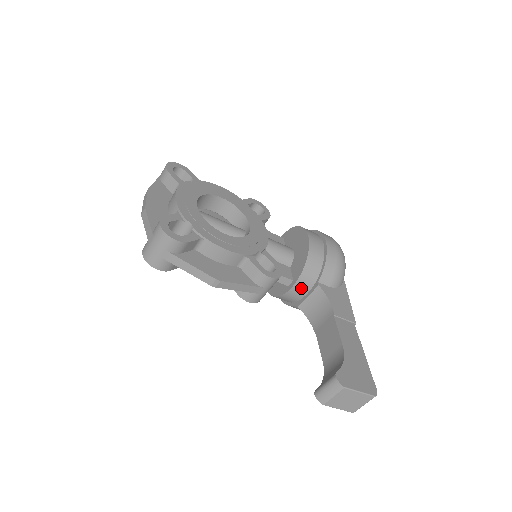
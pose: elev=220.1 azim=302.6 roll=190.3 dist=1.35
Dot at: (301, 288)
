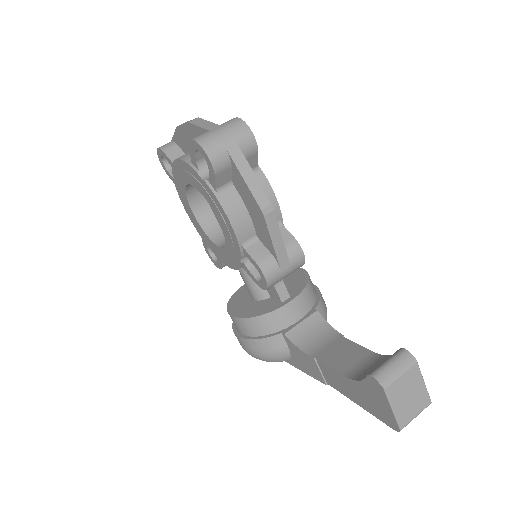
Dot at: (297, 308)
